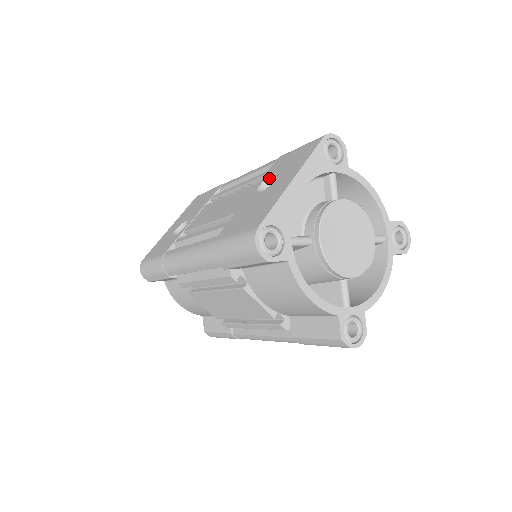
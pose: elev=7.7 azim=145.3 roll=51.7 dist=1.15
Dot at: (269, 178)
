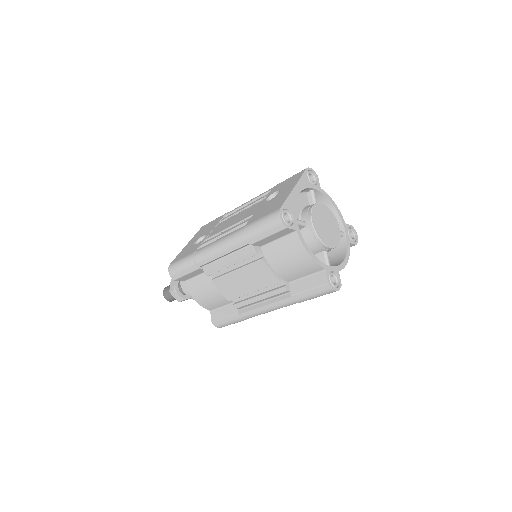
Dot at: (272, 195)
